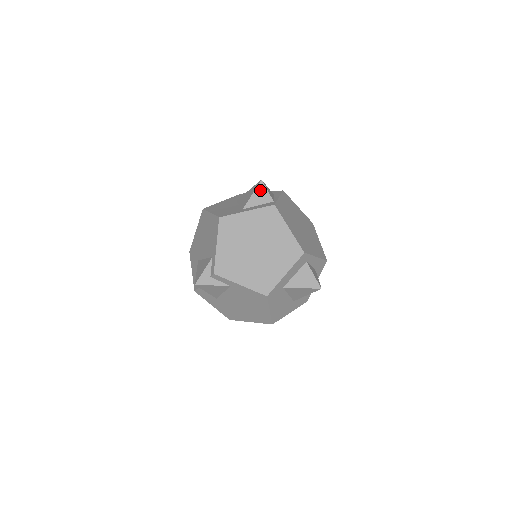
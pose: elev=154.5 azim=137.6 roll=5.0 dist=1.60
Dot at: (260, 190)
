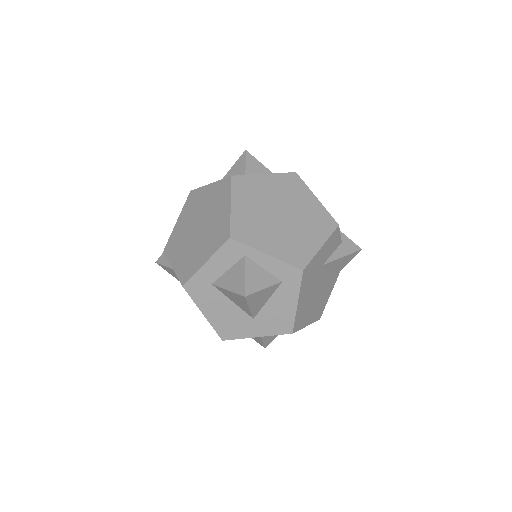
Dot at: (239, 162)
